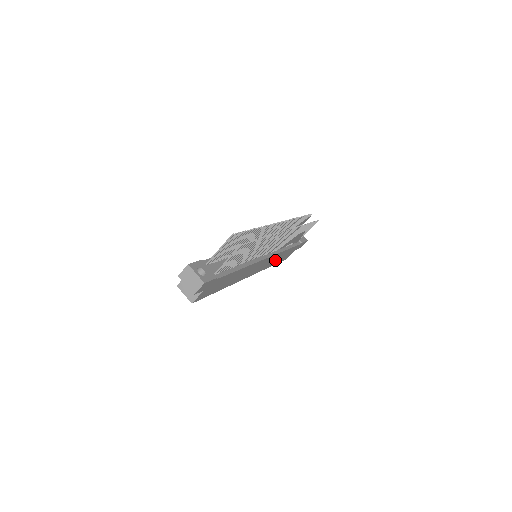
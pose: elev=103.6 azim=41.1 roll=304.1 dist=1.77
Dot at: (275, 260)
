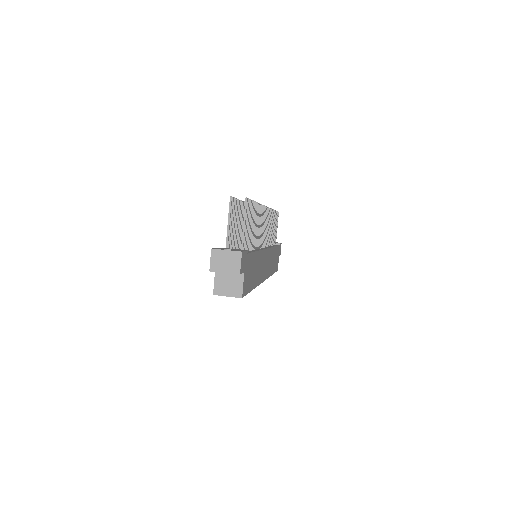
Dot at: (272, 263)
